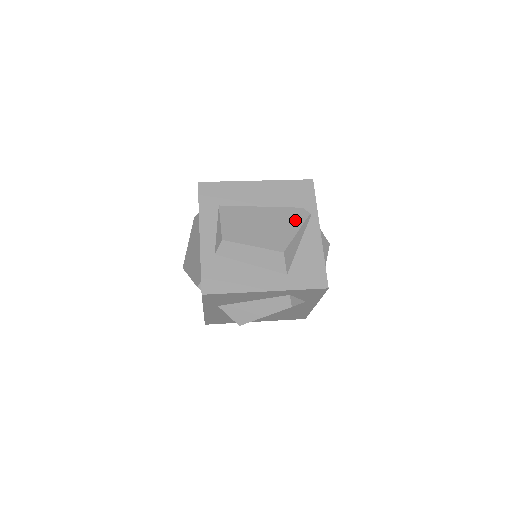
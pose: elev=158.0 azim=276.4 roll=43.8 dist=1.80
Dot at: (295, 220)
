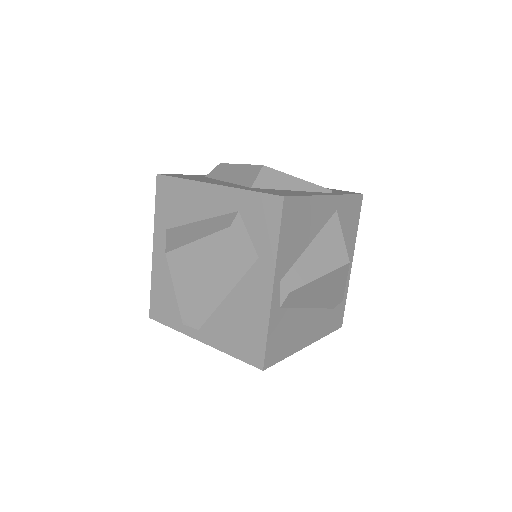
Dot at: occluded
